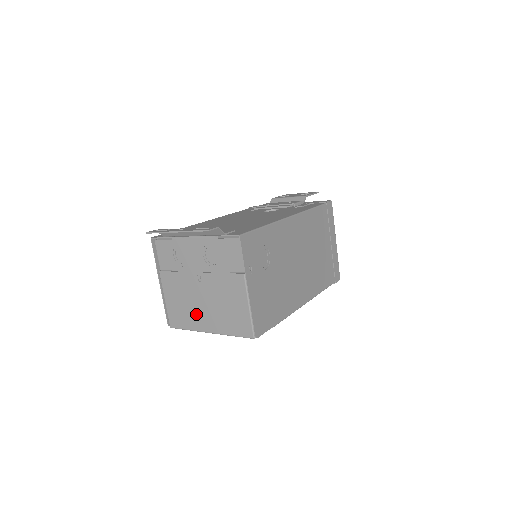
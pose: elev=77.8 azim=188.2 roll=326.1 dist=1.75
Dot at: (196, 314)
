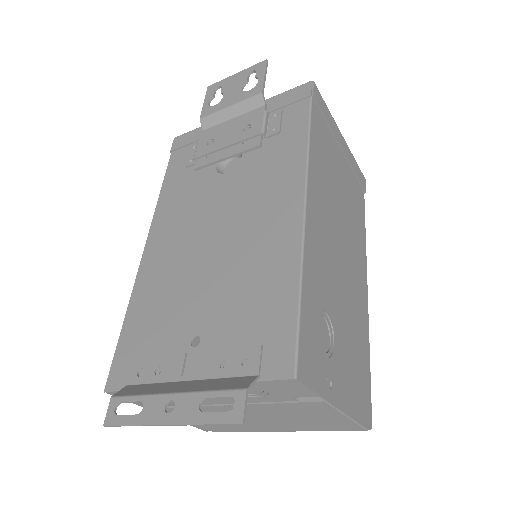
Dot at: (250, 425)
